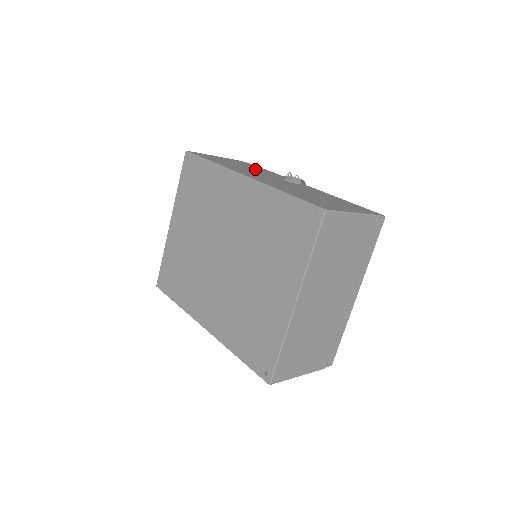
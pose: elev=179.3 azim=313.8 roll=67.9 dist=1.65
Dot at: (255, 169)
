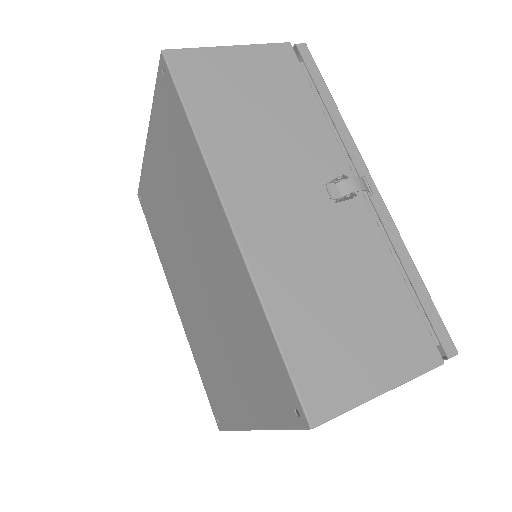
Dot at: (291, 117)
